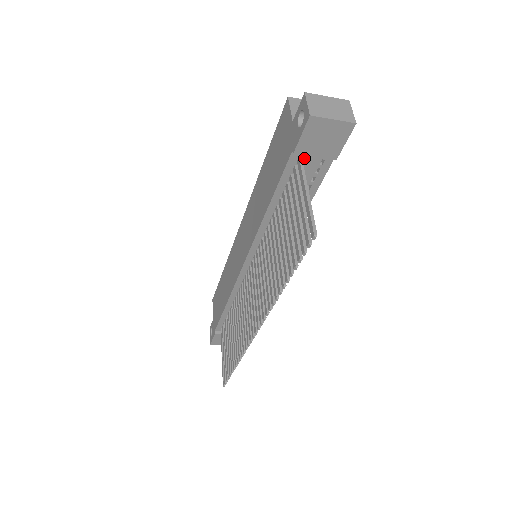
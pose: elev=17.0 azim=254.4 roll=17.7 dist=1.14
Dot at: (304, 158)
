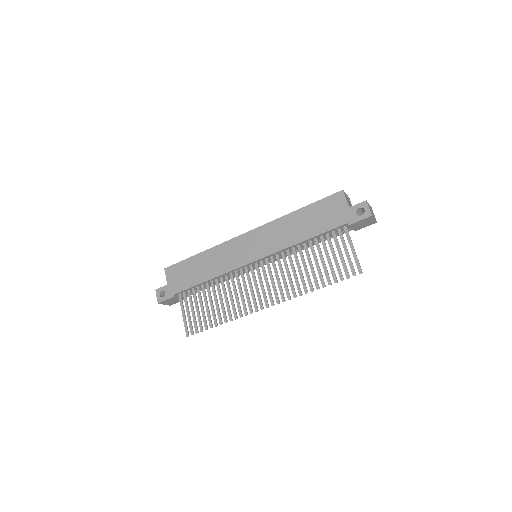
Dot at: (346, 226)
